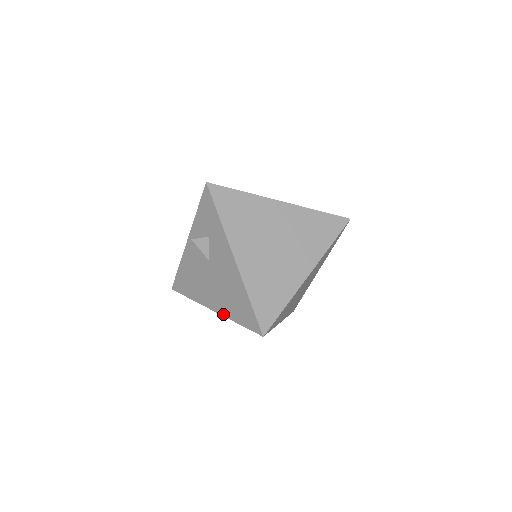
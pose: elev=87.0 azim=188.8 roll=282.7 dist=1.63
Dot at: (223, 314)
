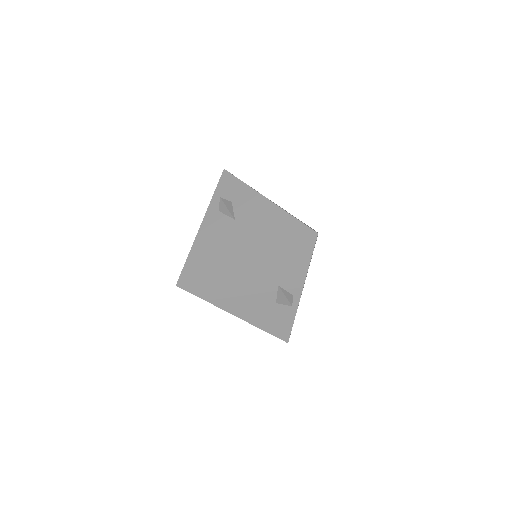
Dot at: (262, 252)
